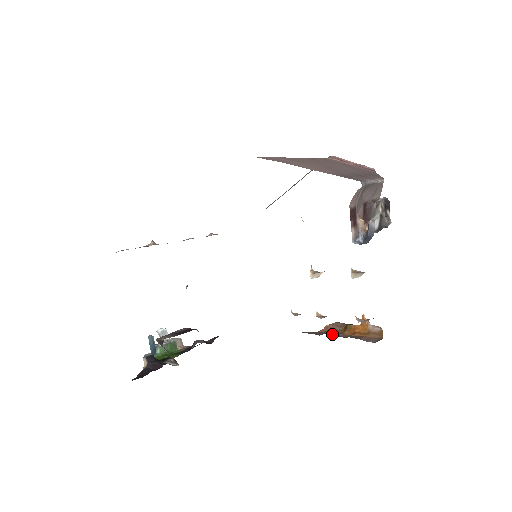
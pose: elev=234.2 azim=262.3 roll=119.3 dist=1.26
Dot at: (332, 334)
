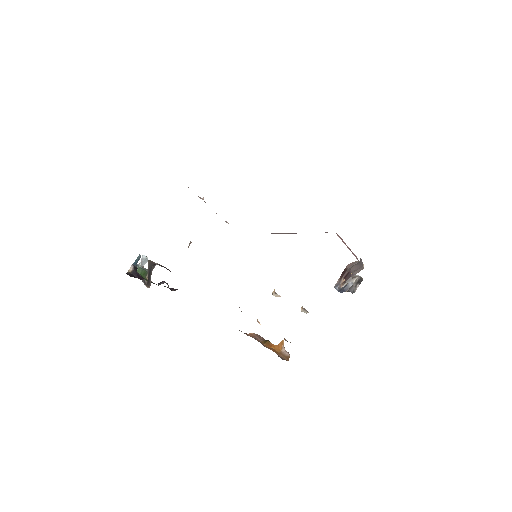
Dot at: occluded
